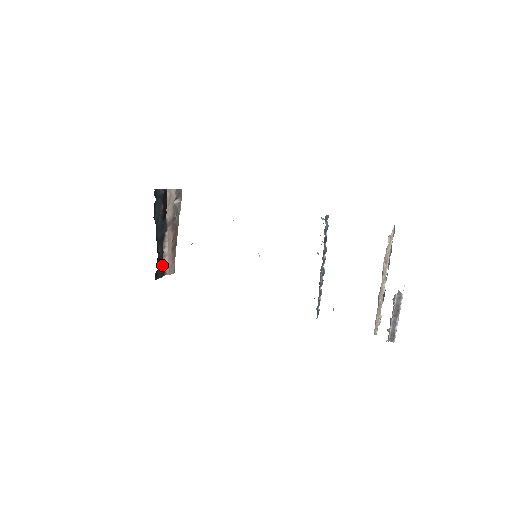
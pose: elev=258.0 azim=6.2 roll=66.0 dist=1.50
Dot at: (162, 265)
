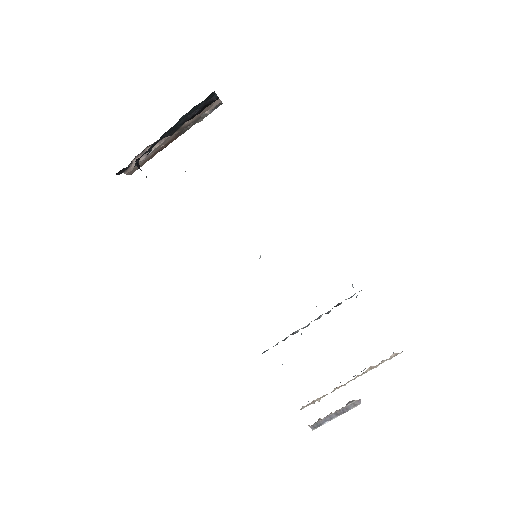
Dot at: (135, 165)
